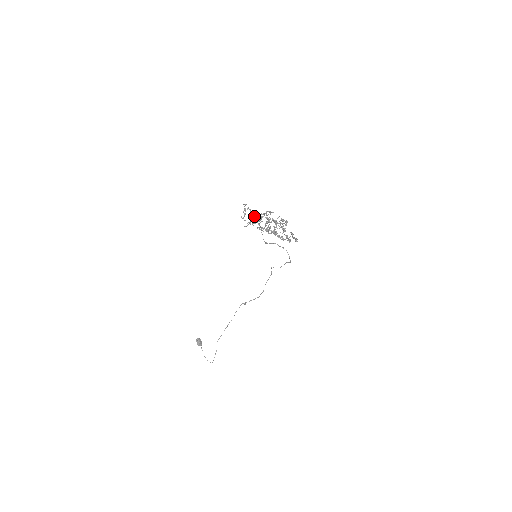
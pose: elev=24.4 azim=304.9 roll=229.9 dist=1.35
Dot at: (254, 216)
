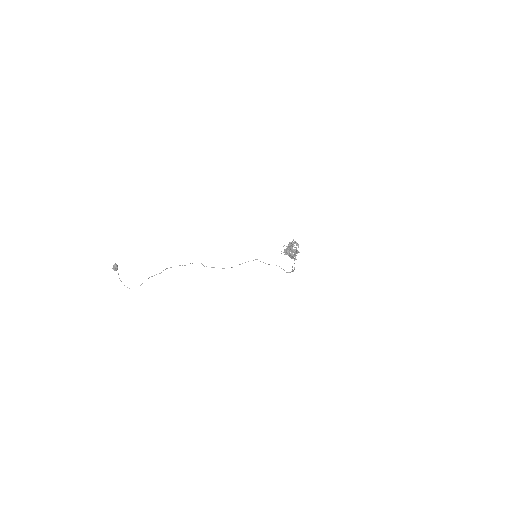
Dot at: (294, 252)
